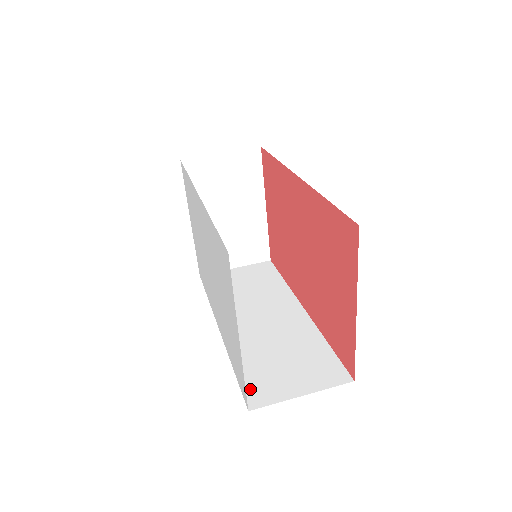
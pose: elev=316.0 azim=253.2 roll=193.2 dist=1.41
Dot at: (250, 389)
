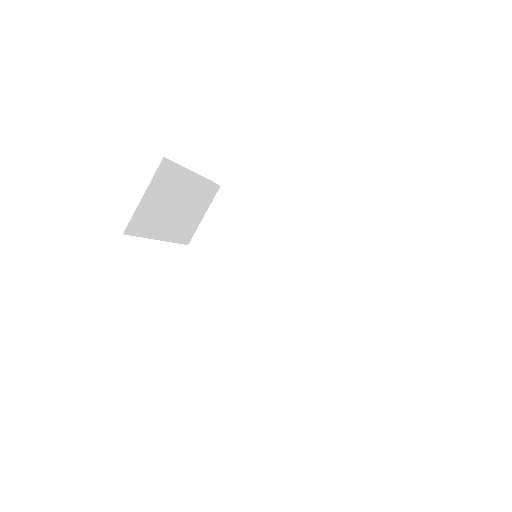
Dot at: (320, 324)
